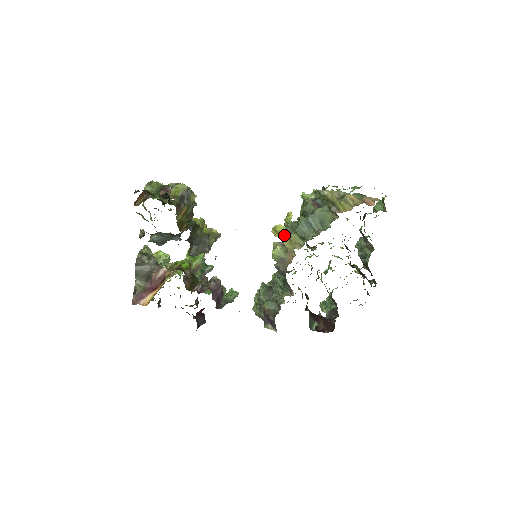
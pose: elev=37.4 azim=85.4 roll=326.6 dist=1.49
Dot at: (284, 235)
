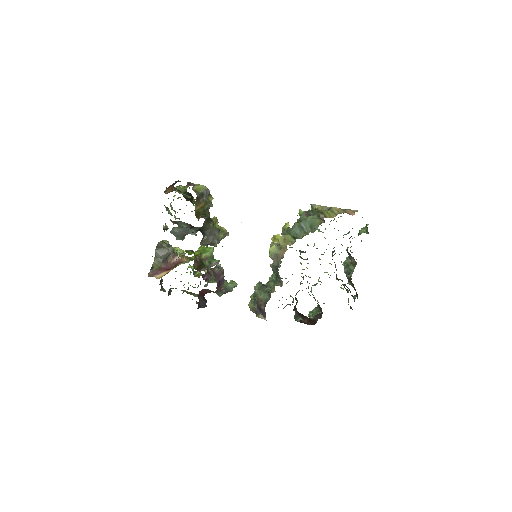
Dot at: occluded
